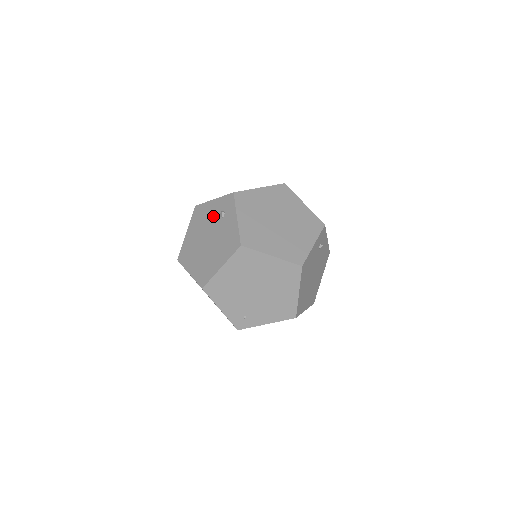
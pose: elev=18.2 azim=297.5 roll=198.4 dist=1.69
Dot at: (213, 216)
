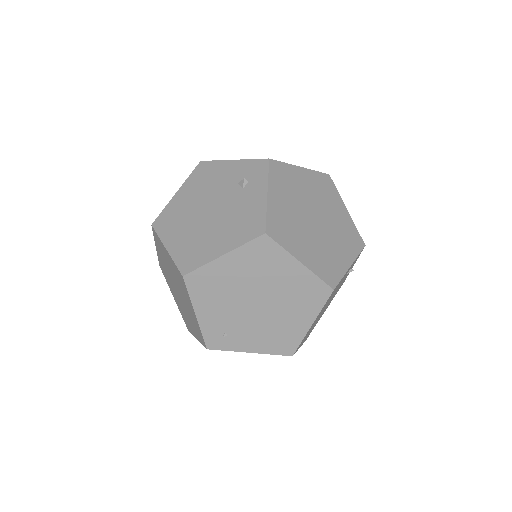
Dot at: (227, 181)
